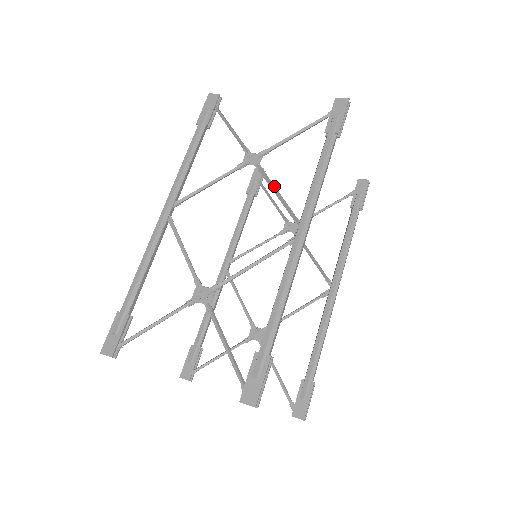
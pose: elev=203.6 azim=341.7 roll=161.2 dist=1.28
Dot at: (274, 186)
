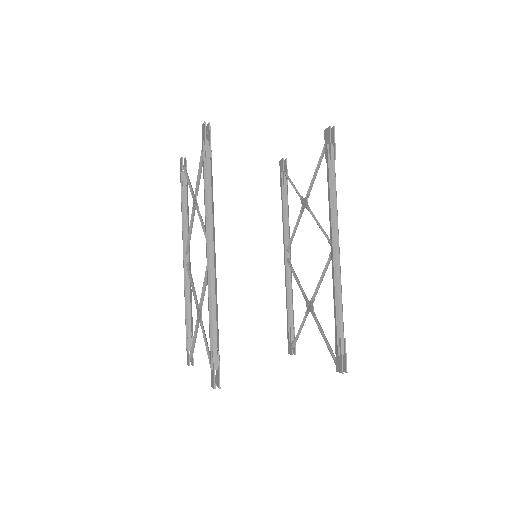
Dot at: (201, 219)
